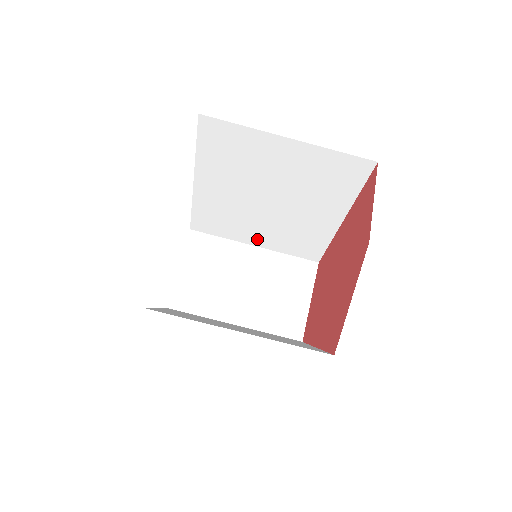
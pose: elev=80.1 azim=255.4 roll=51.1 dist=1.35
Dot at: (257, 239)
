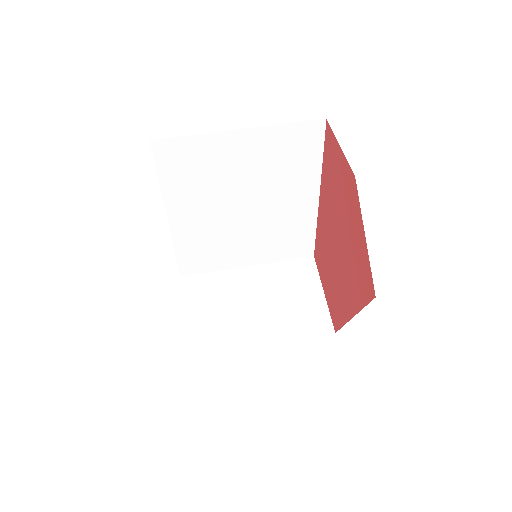
Dot at: (248, 257)
